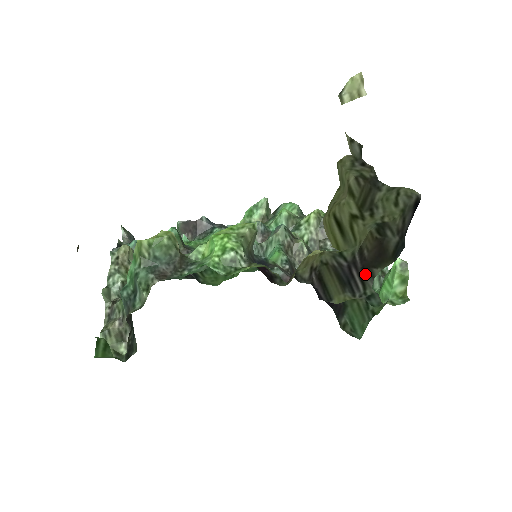
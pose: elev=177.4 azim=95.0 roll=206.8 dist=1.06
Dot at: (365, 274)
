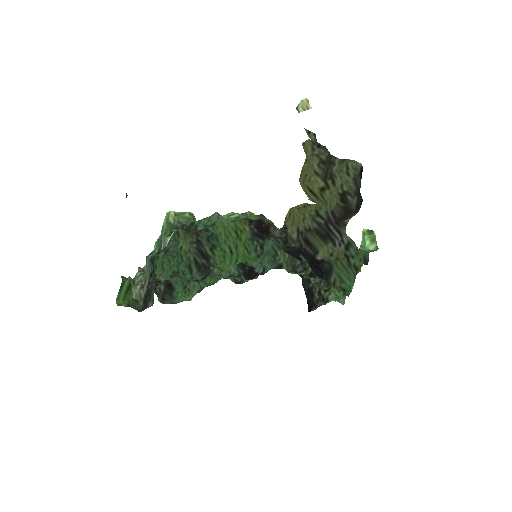
Dot at: (339, 226)
